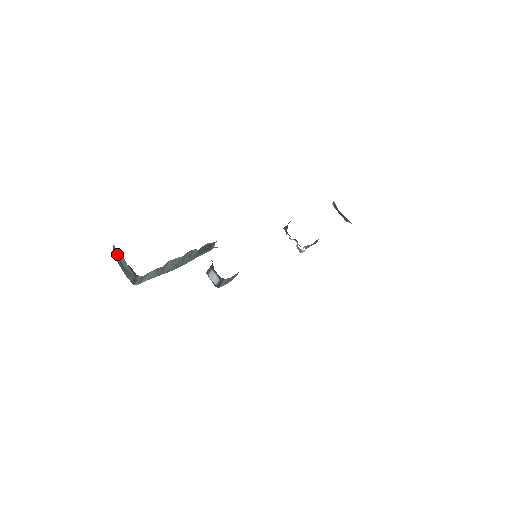
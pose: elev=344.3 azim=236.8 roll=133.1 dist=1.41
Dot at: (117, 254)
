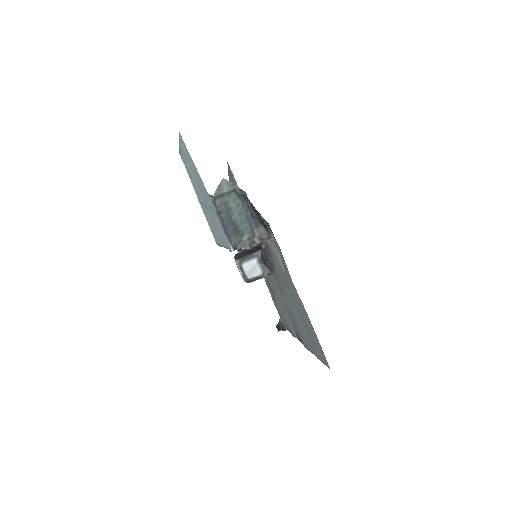
Dot at: (227, 196)
